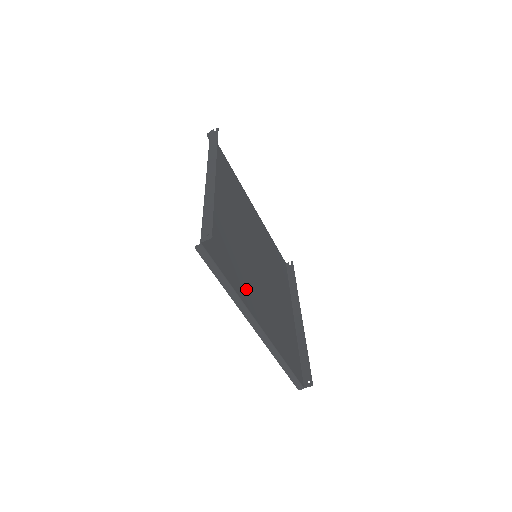
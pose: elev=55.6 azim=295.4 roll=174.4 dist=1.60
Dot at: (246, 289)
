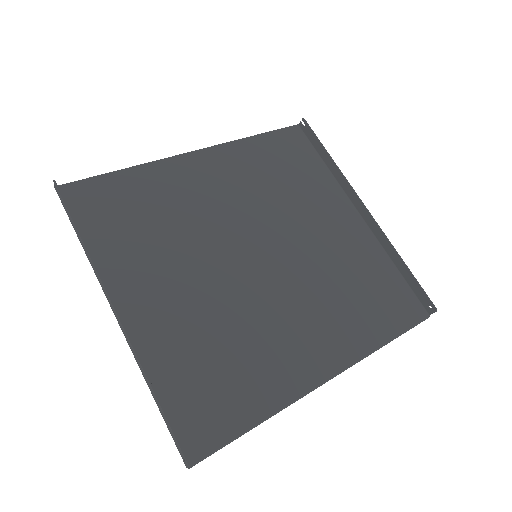
Dot at: (278, 368)
